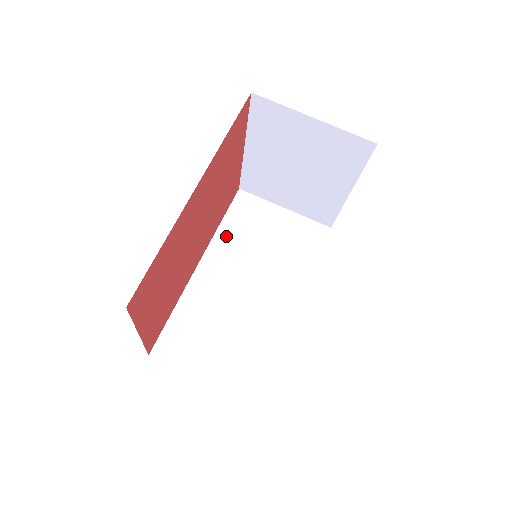
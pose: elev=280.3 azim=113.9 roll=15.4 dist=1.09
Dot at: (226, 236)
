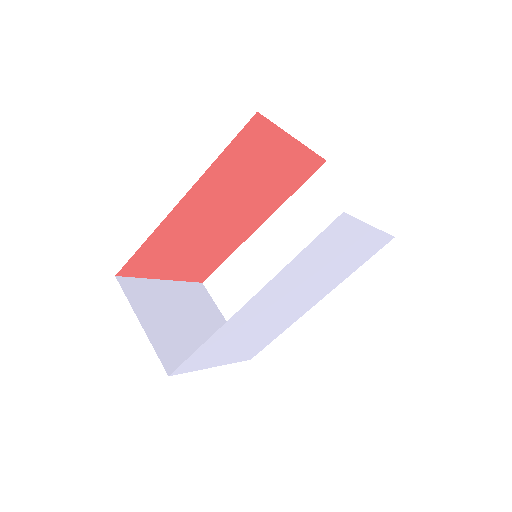
Dot at: (292, 208)
